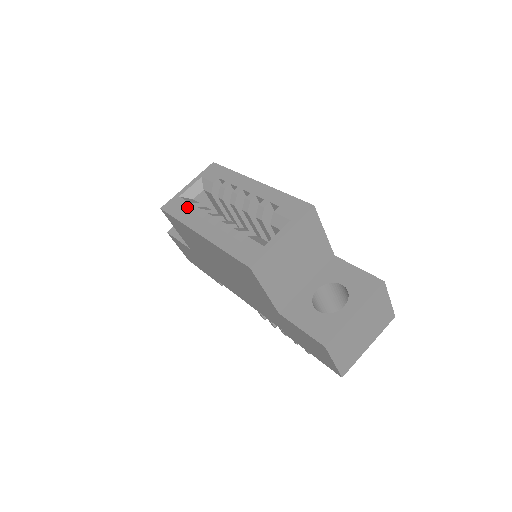
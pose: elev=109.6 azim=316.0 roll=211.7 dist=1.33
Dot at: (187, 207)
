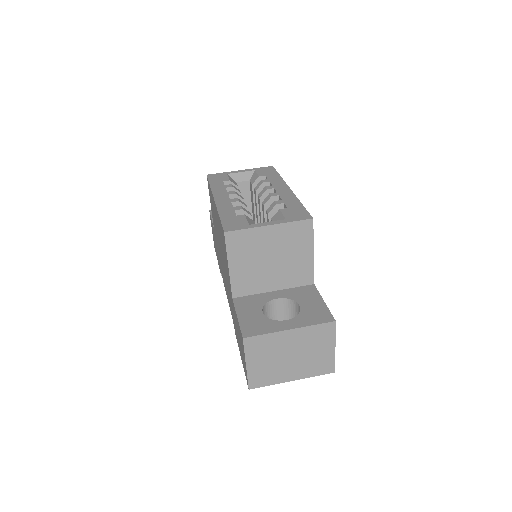
Dot at: (225, 182)
